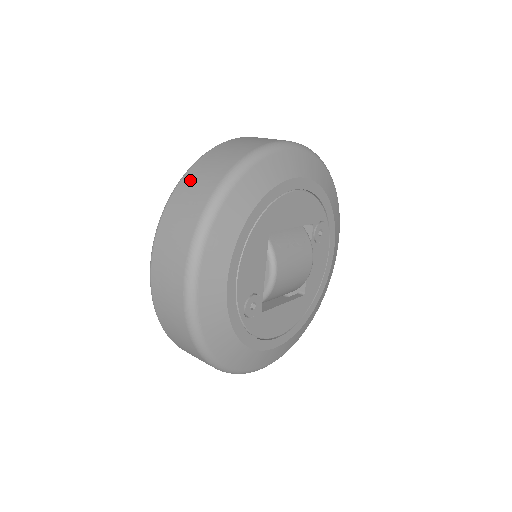
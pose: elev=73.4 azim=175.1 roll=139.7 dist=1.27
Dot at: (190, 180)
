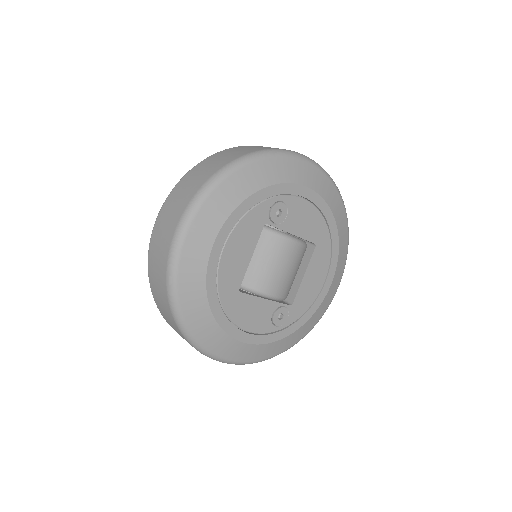
Dot at: (162, 314)
